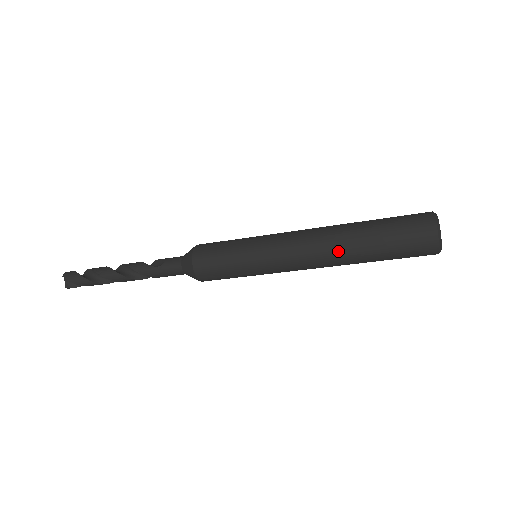
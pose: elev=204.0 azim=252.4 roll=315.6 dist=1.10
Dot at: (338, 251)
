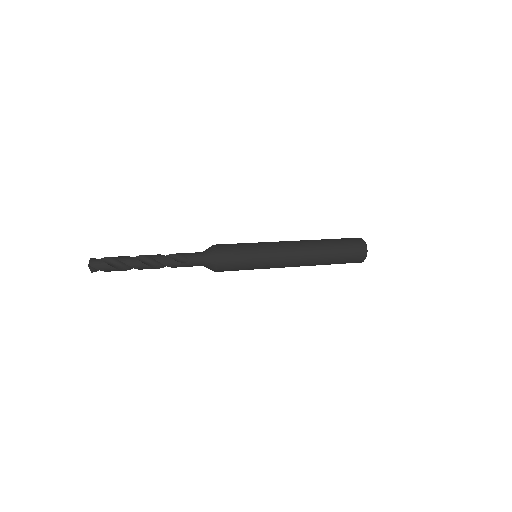
Dot at: (313, 263)
